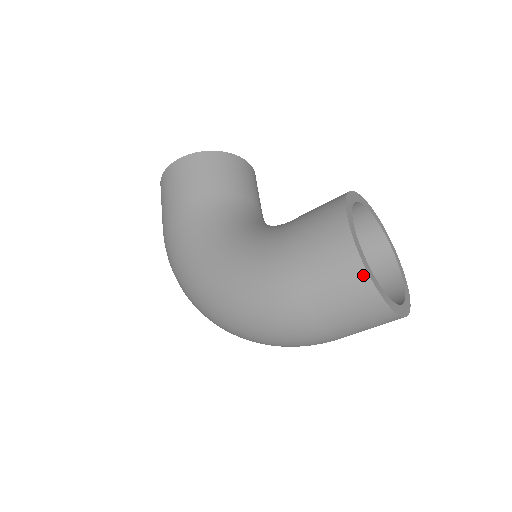
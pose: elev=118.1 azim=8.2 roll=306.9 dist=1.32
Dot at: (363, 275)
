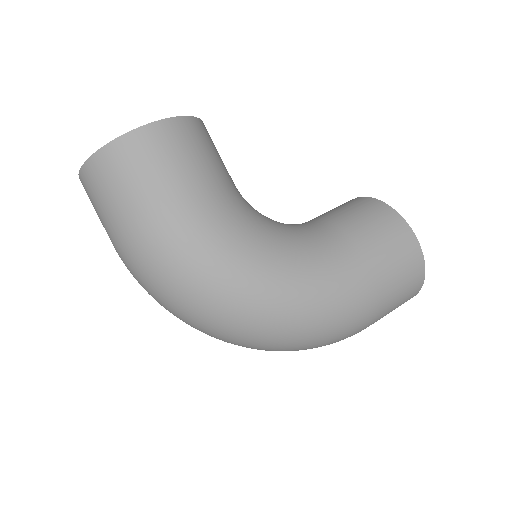
Dot at: (422, 275)
